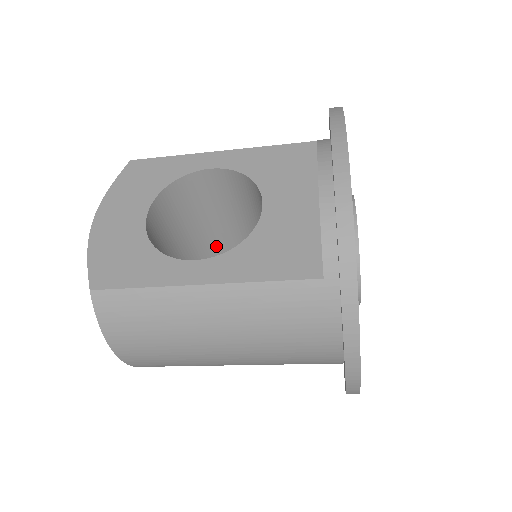
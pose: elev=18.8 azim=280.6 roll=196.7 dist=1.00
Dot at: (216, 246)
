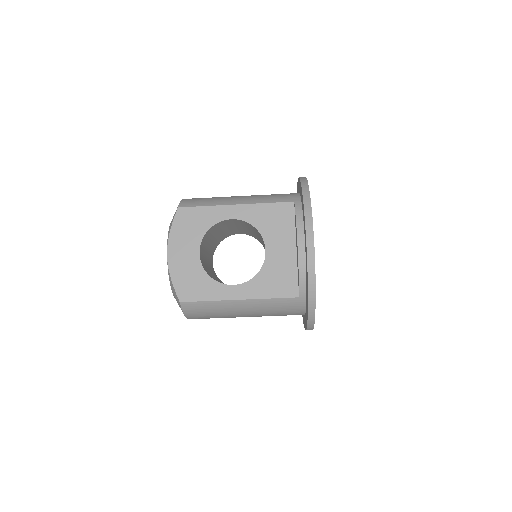
Dot at: (225, 234)
